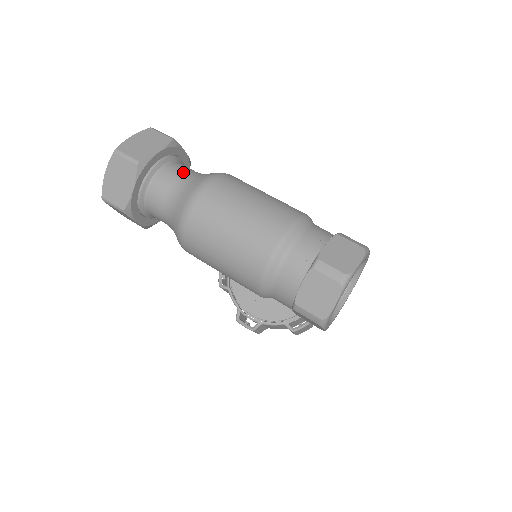
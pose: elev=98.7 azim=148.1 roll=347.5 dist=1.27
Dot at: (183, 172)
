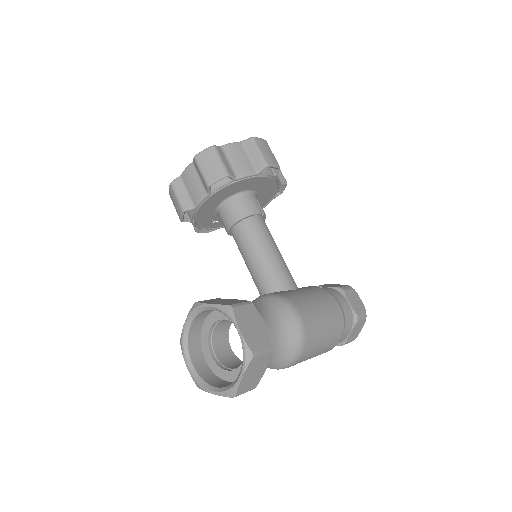
Dot at: (273, 351)
